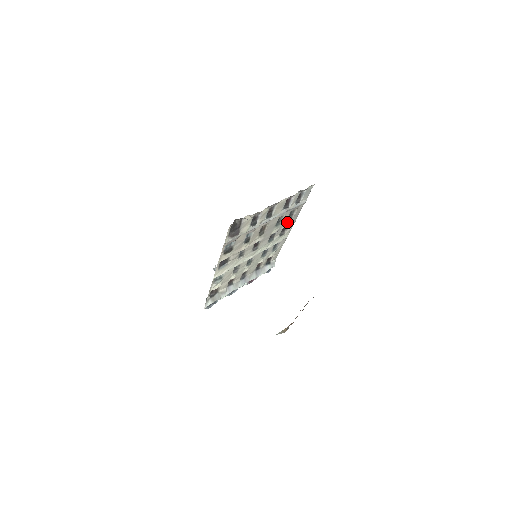
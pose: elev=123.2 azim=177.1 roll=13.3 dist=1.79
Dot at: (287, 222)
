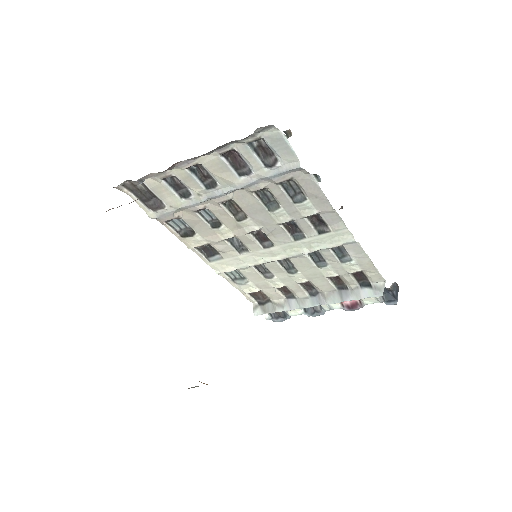
Dot at: (302, 206)
